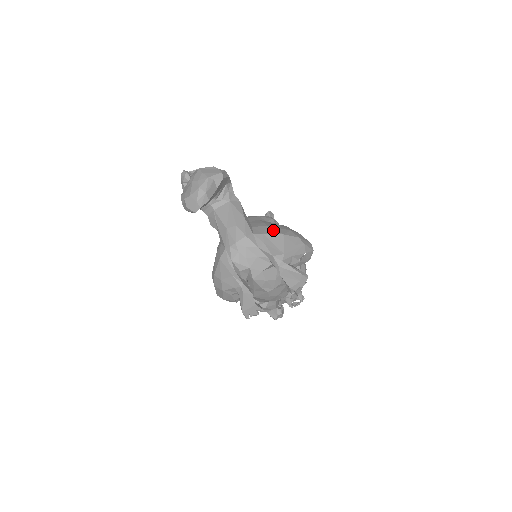
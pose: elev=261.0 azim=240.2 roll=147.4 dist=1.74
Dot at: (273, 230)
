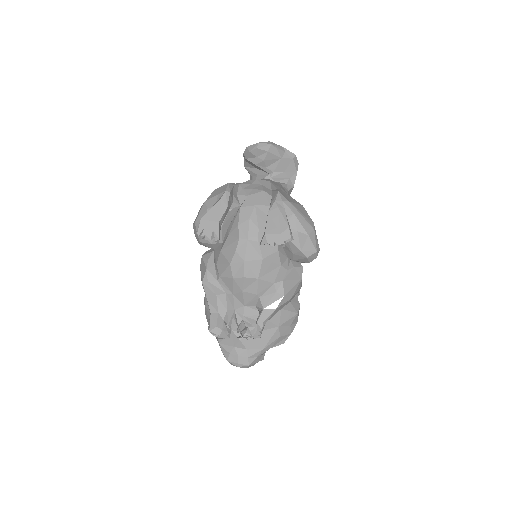
Dot at: occluded
